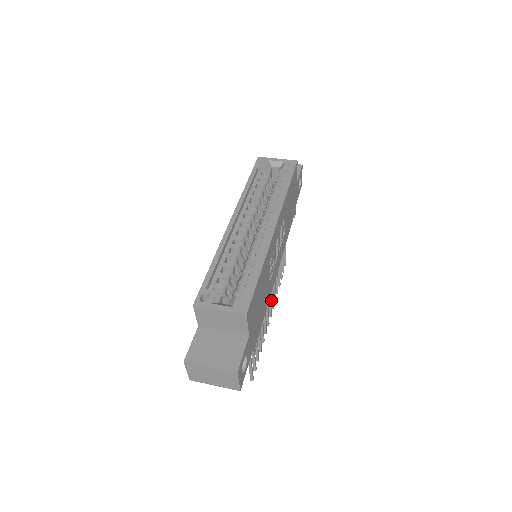
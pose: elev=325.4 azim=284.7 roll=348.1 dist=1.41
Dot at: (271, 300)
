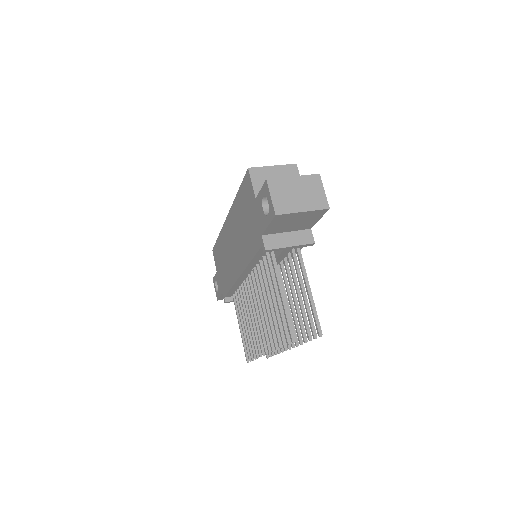
Dot at: occluded
